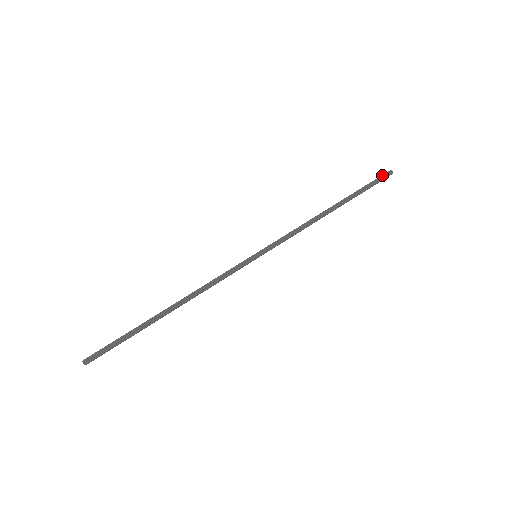
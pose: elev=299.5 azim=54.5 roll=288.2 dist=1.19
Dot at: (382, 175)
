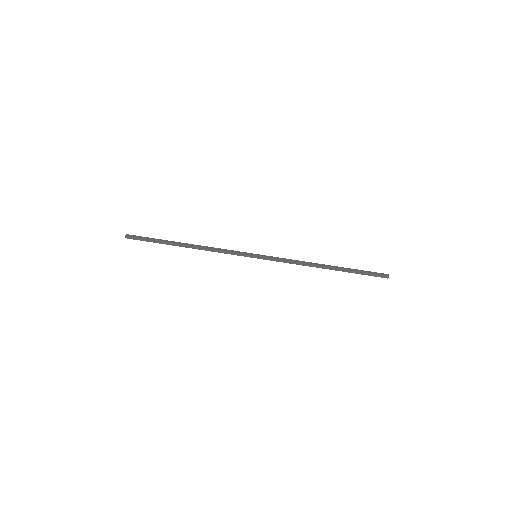
Dot at: (379, 274)
